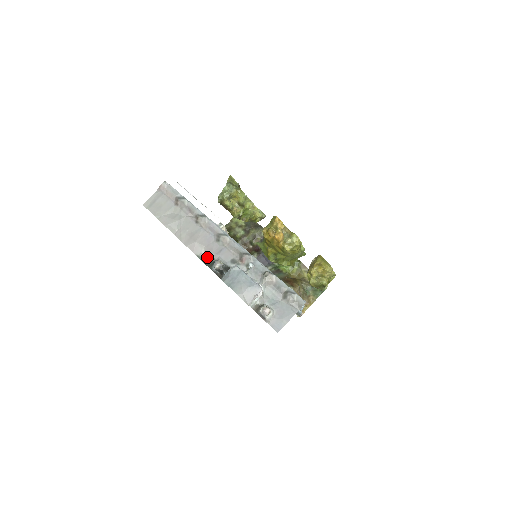
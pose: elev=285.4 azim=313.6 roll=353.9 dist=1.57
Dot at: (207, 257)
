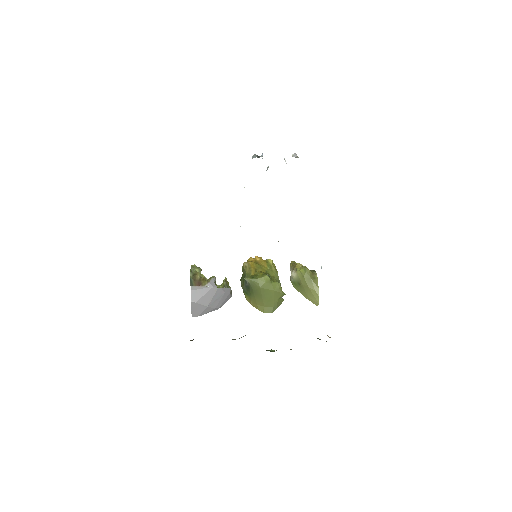
Dot at: occluded
